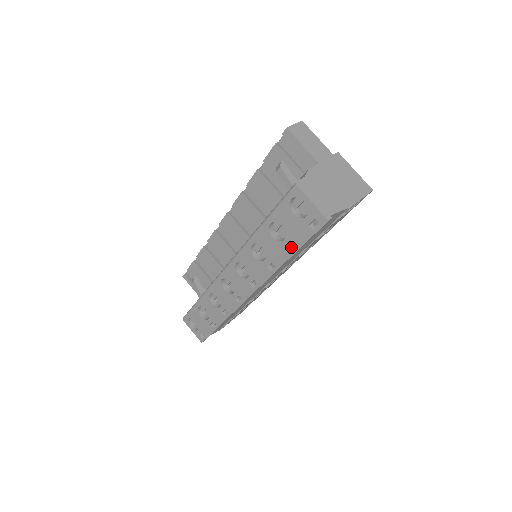
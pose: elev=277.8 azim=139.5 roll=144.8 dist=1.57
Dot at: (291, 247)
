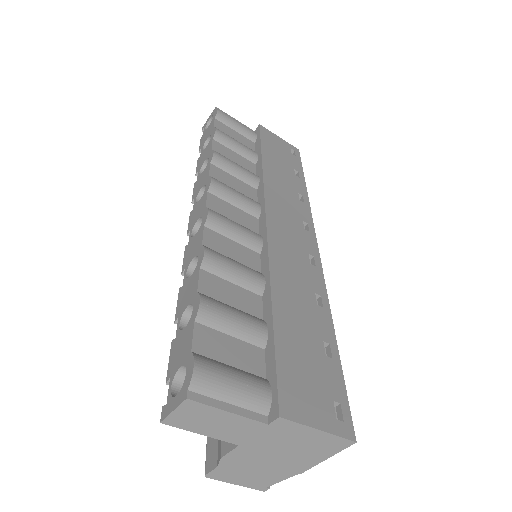
Dot at: occluded
